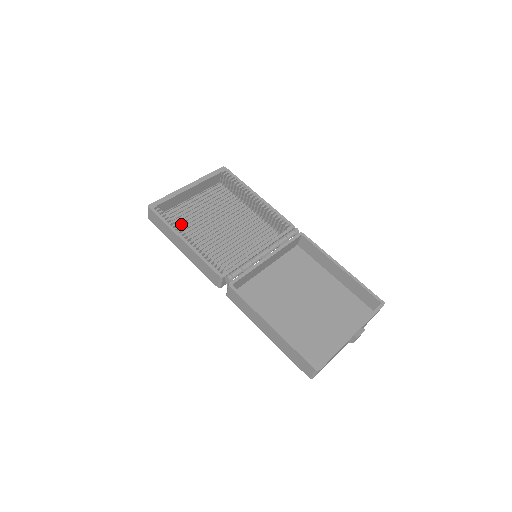
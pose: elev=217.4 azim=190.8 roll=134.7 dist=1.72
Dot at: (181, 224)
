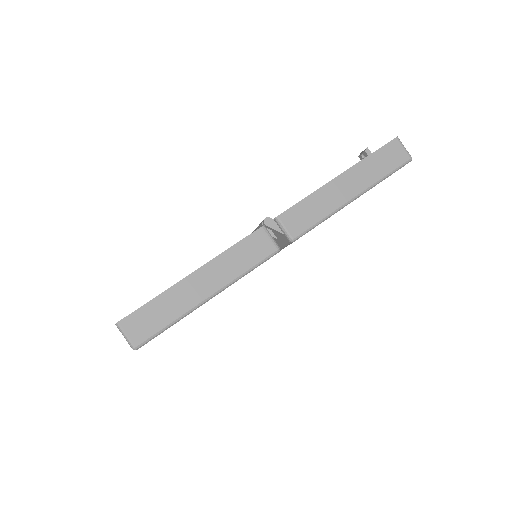
Dot at: occluded
